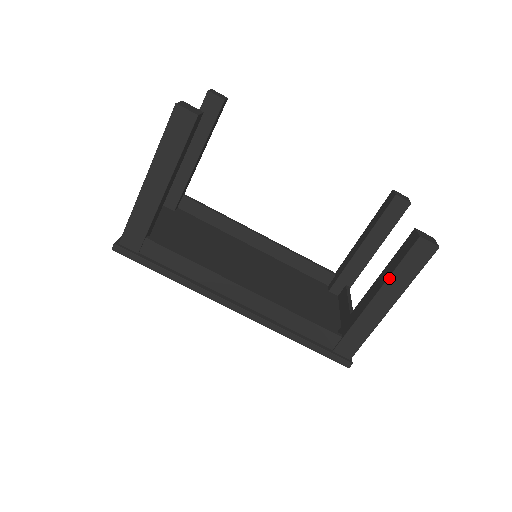
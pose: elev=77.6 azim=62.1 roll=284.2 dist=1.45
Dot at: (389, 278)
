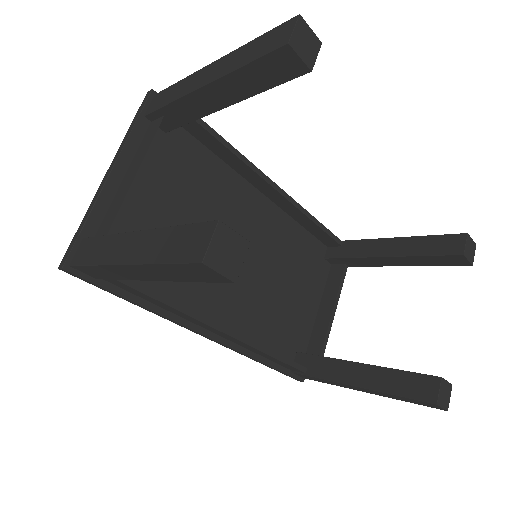
Dot at: (380, 392)
